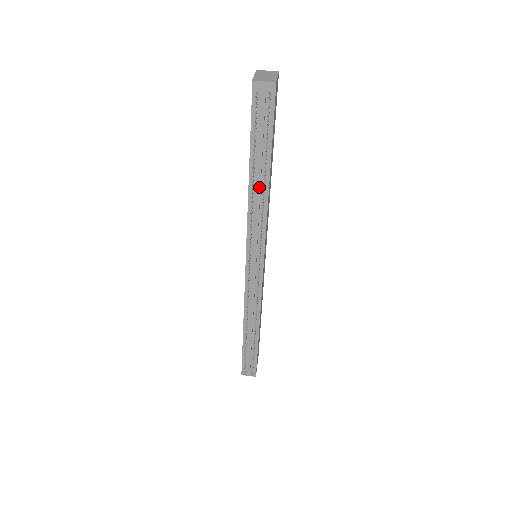
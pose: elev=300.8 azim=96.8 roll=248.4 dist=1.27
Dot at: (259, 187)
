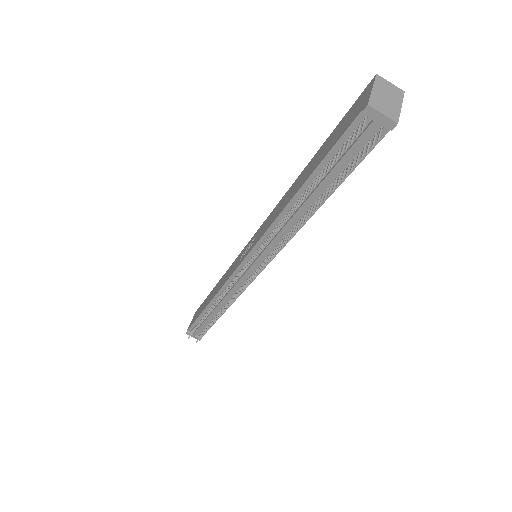
Dot at: (301, 212)
